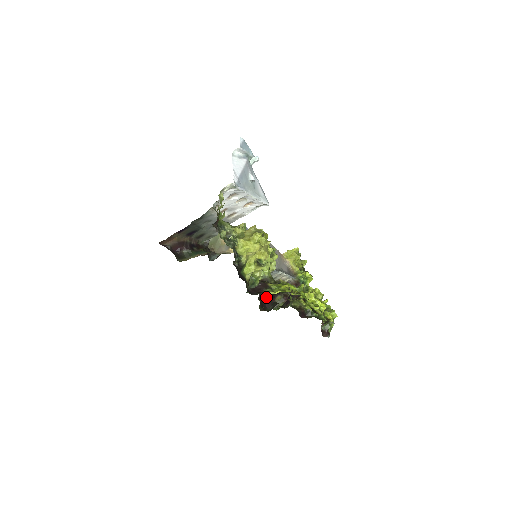
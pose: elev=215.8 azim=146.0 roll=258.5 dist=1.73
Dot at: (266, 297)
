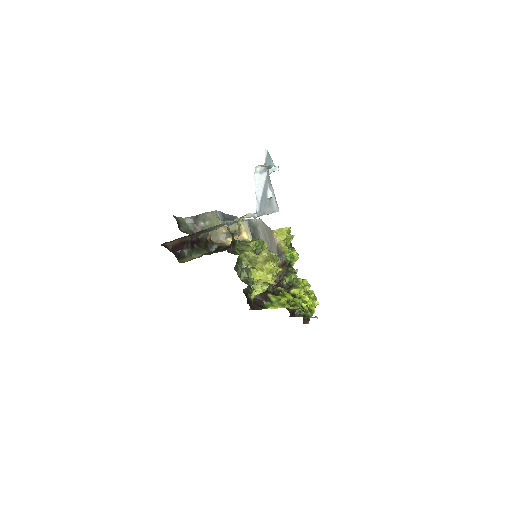
Dot at: occluded
